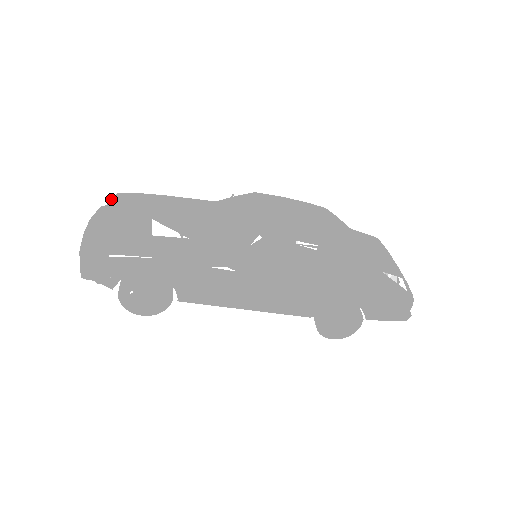
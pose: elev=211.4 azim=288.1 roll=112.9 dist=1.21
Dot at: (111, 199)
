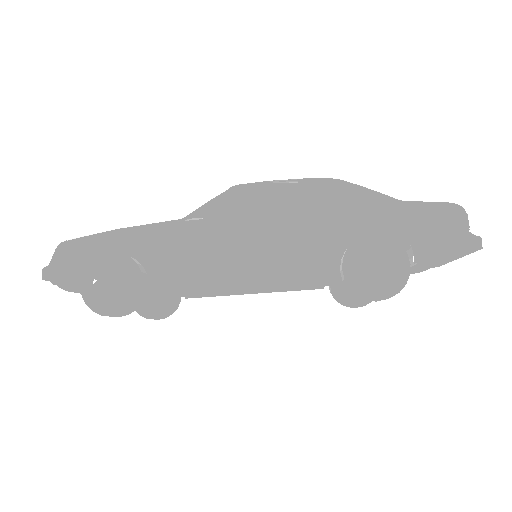
Dot at: occluded
